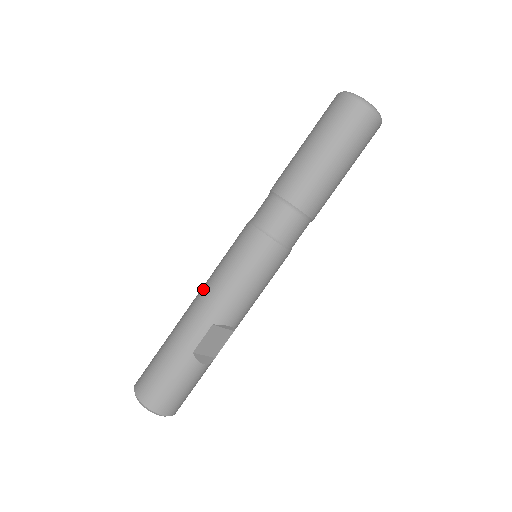
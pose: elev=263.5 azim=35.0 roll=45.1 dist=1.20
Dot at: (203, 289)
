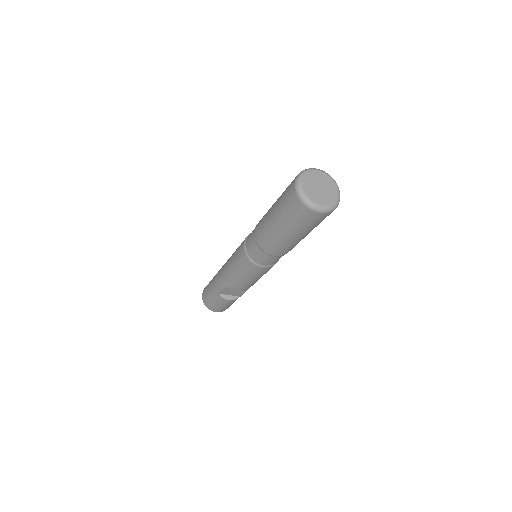
Dot at: occluded
